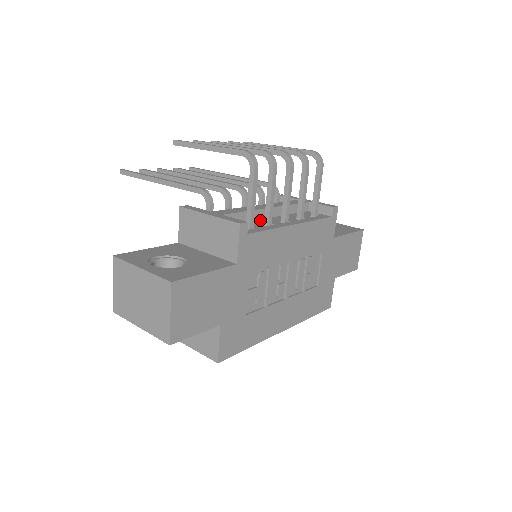
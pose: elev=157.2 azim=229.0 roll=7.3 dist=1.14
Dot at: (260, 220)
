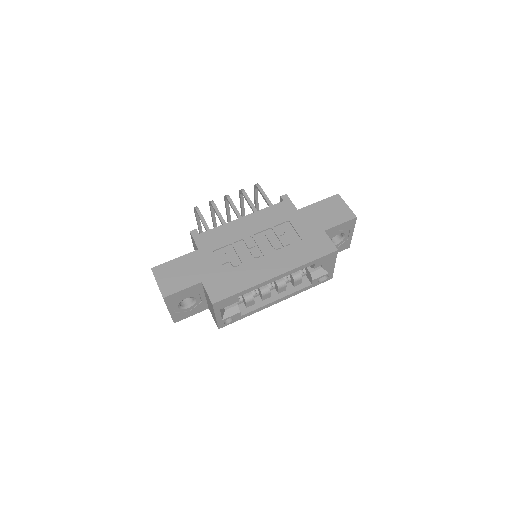
Dot at: occluded
